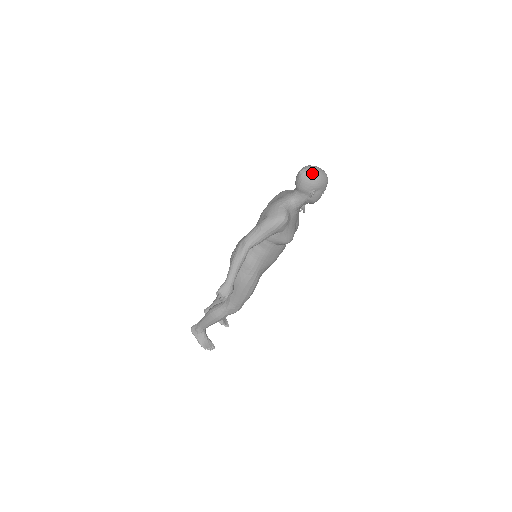
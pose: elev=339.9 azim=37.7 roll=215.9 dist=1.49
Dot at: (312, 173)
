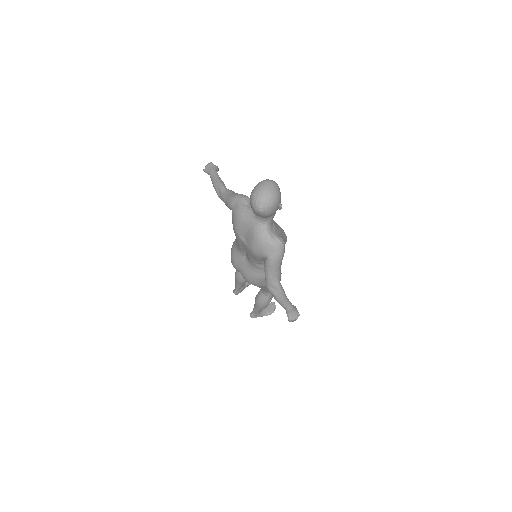
Dot at: (270, 202)
